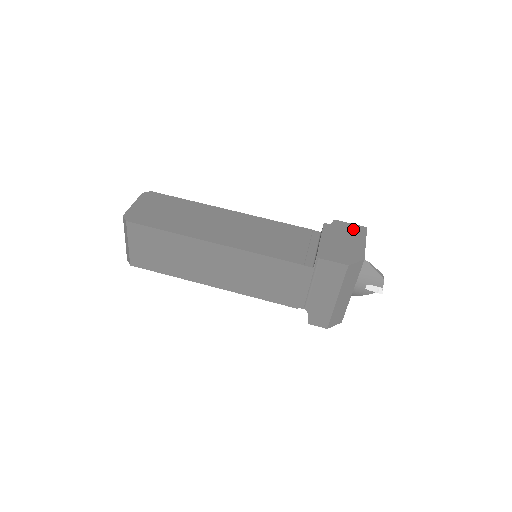
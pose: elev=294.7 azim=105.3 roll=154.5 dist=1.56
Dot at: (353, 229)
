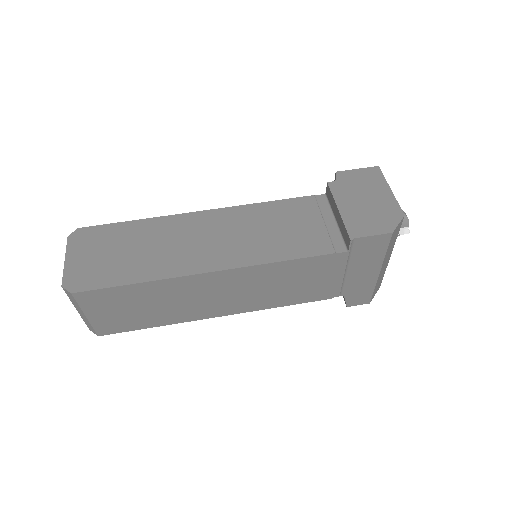
Dot at: (365, 176)
